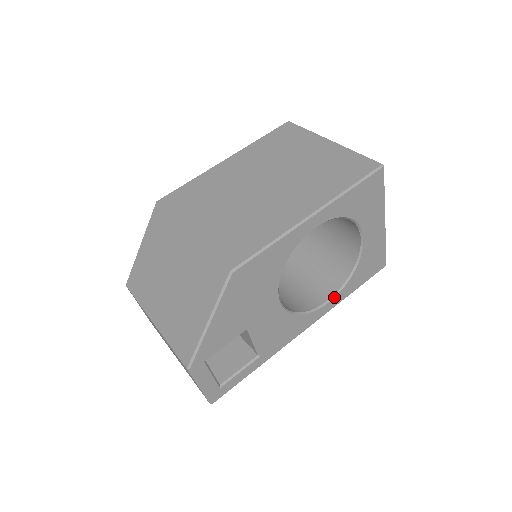
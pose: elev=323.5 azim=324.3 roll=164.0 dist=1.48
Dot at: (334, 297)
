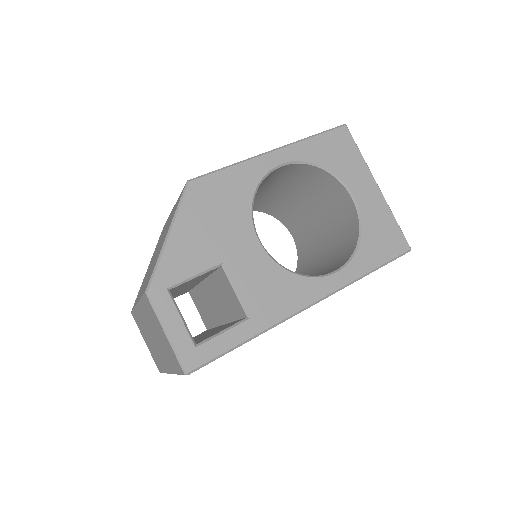
Dot at: (343, 267)
